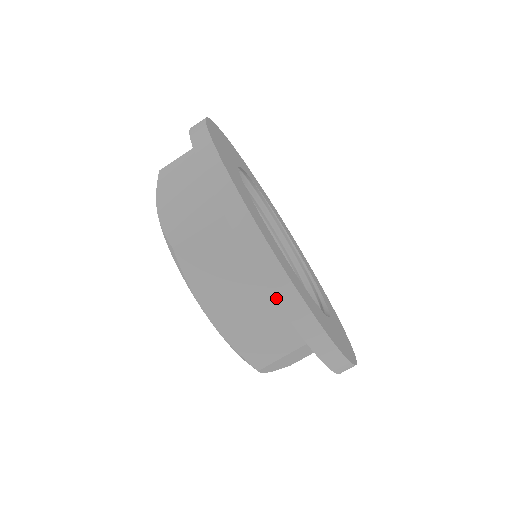
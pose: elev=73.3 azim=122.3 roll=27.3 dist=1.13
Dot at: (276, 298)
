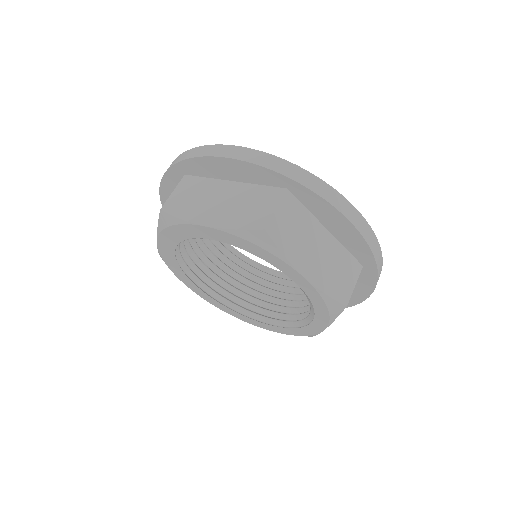
Dot at: (226, 157)
